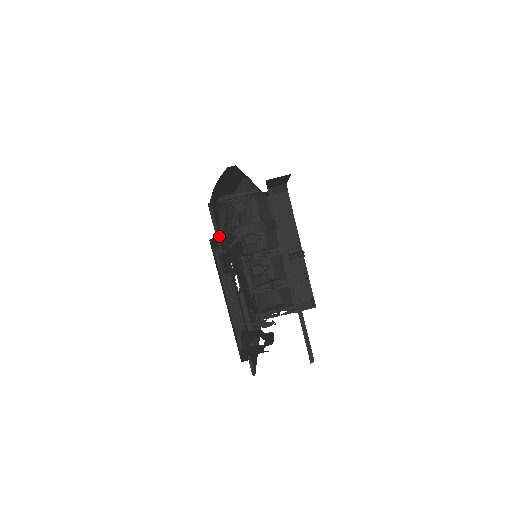
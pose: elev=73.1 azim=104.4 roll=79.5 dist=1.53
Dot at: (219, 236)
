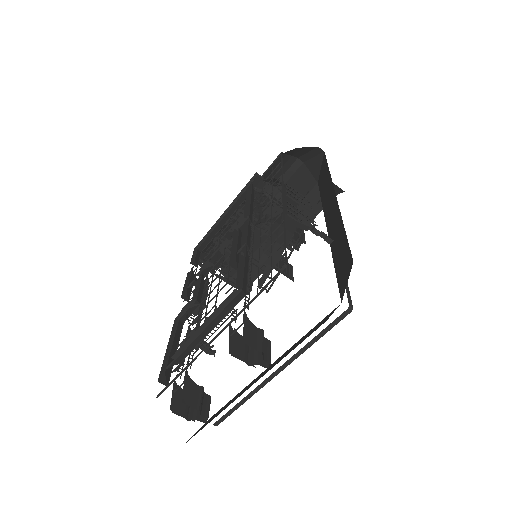
Dot at: (259, 293)
